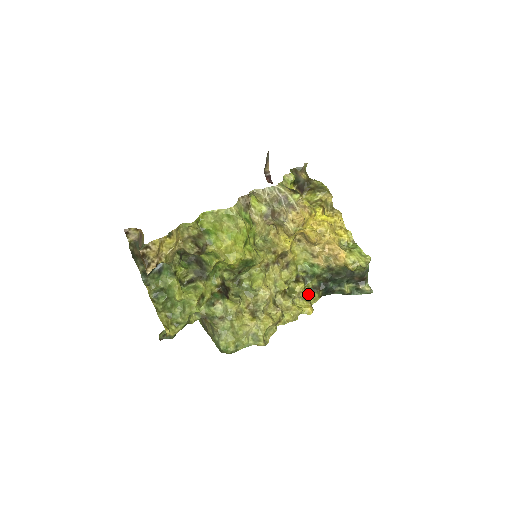
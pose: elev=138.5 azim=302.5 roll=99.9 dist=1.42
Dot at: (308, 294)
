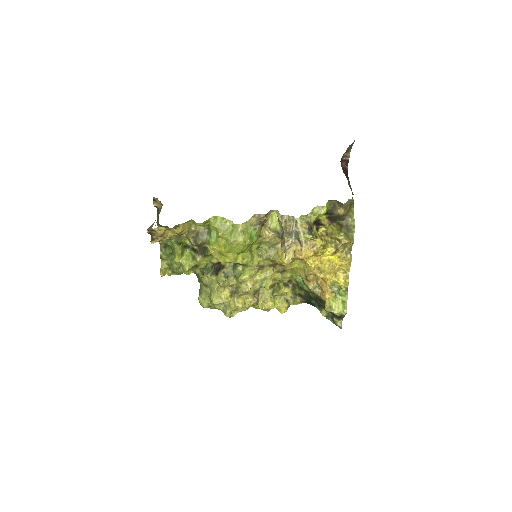
Dot at: (292, 296)
